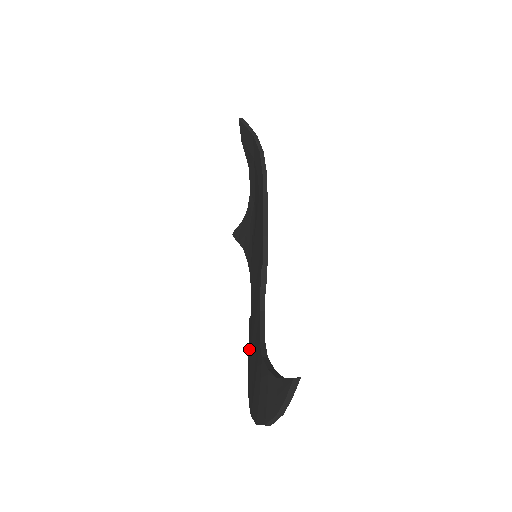
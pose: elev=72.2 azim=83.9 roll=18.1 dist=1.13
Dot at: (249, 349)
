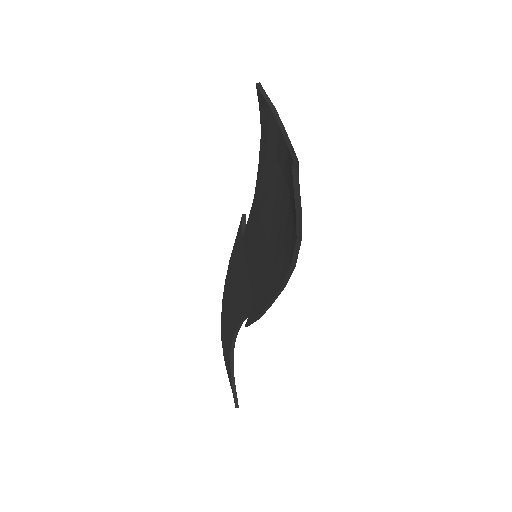
Dot at: (232, 262)
